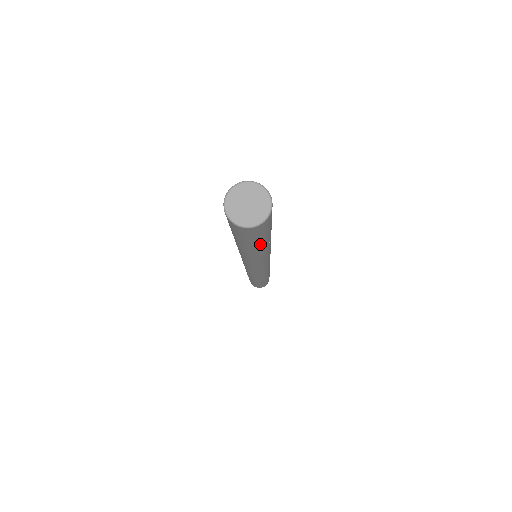
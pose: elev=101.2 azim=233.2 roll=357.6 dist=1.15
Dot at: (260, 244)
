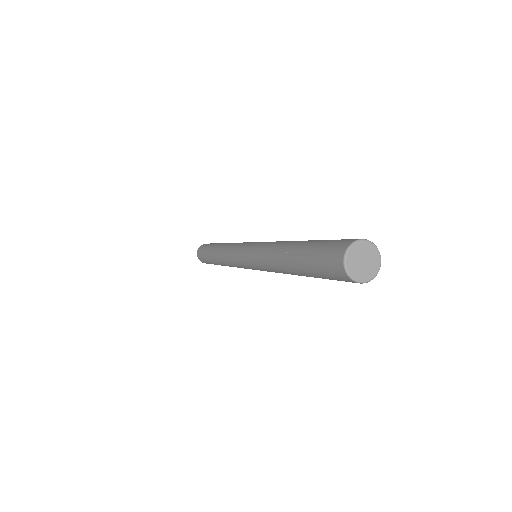
Dot at: occluded
